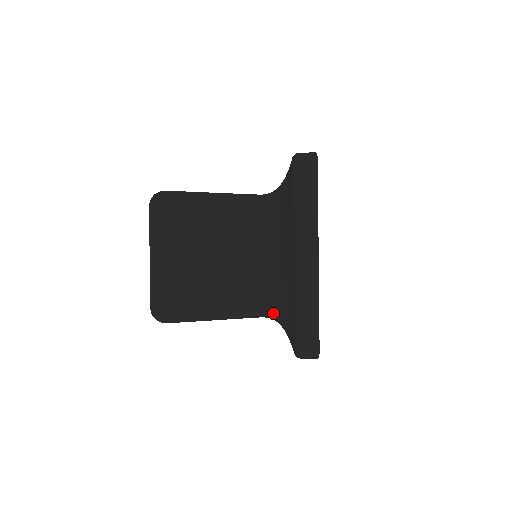
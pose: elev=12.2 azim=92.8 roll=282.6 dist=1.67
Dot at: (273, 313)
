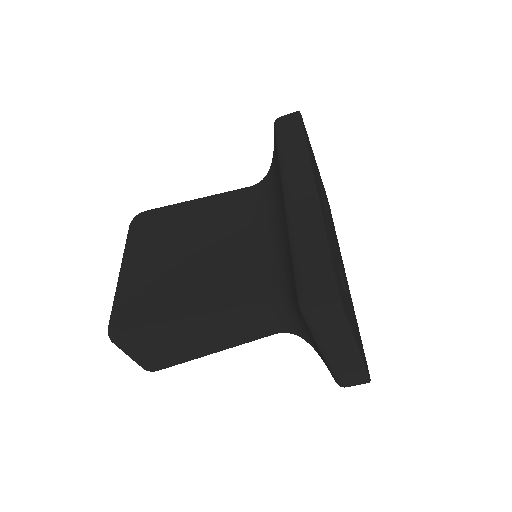
Dot at: (273, 291)
